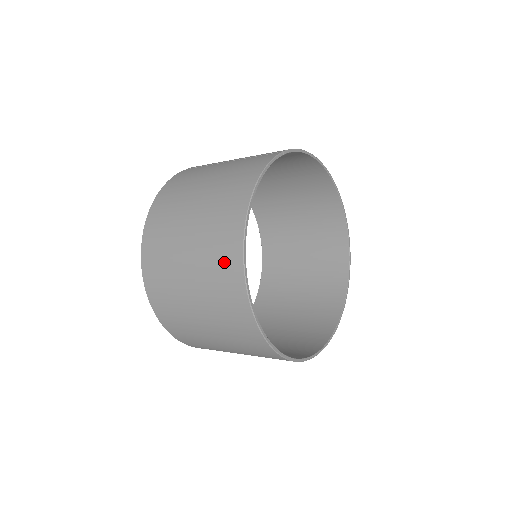
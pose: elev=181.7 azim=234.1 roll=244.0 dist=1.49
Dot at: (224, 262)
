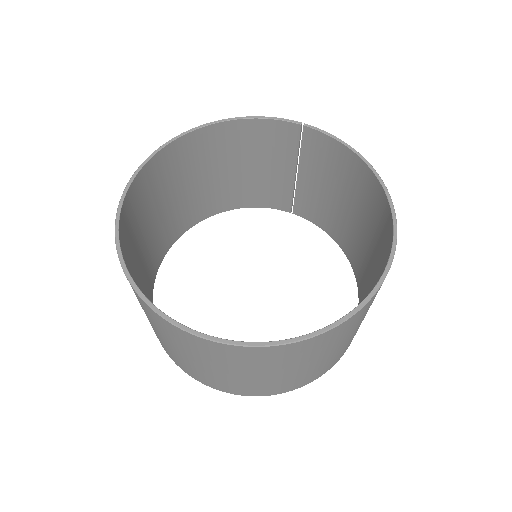
Dot at: (170, 159)
